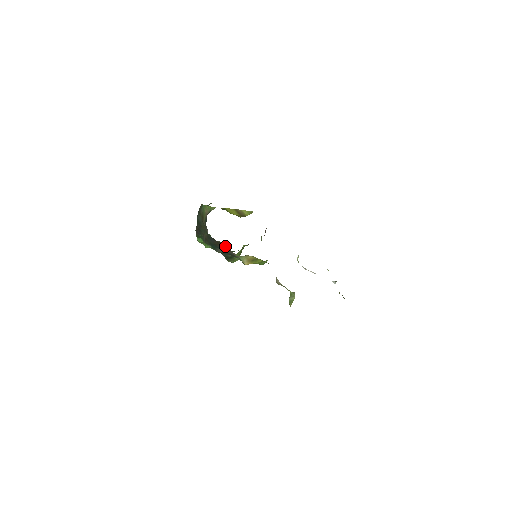
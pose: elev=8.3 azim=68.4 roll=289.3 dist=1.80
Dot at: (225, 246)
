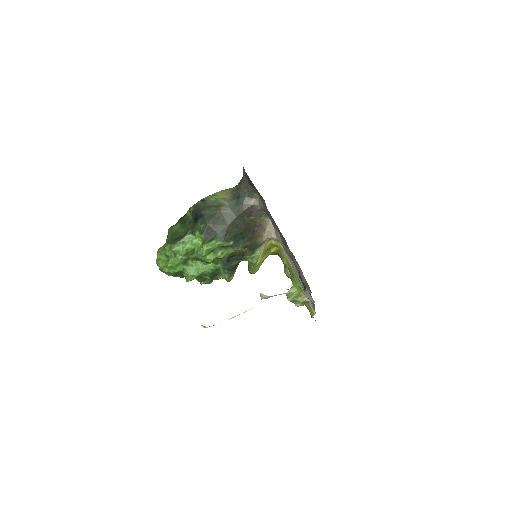
Dot at: (258, 226)
